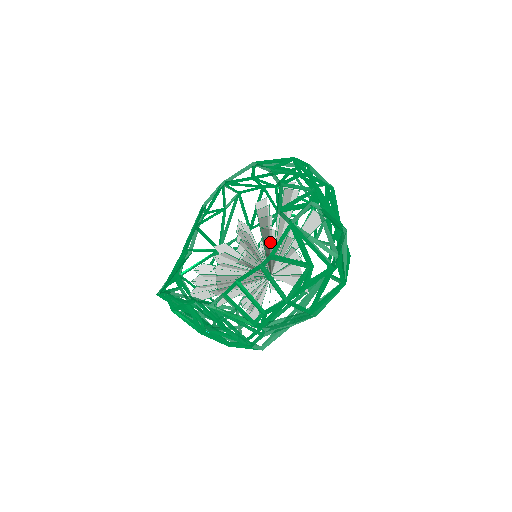
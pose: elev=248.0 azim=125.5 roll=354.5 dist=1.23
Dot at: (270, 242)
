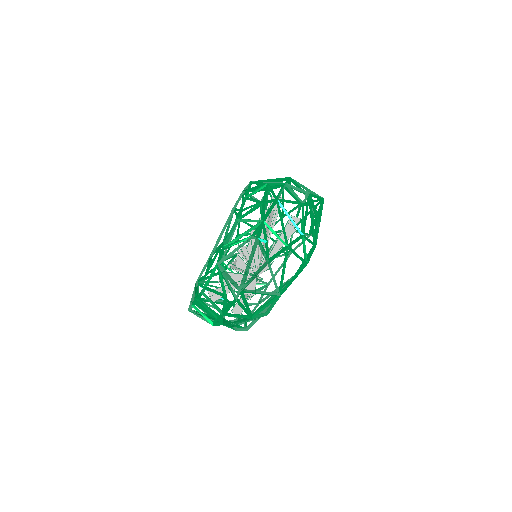
Dot at: occluded
